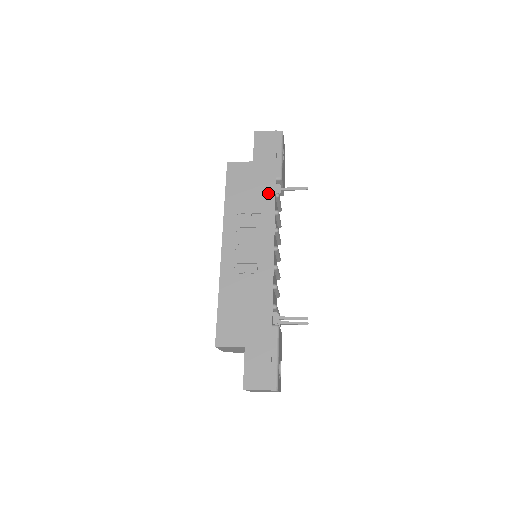
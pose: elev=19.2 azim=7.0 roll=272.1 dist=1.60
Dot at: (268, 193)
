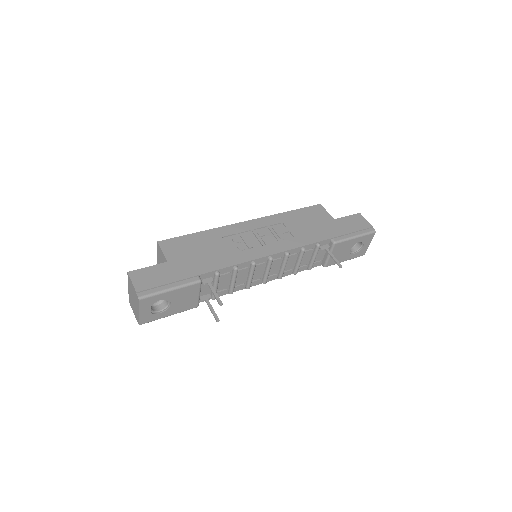
Dot at: (315, 237)
